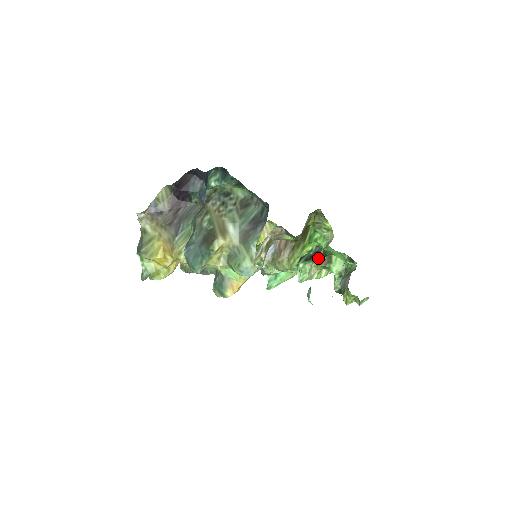
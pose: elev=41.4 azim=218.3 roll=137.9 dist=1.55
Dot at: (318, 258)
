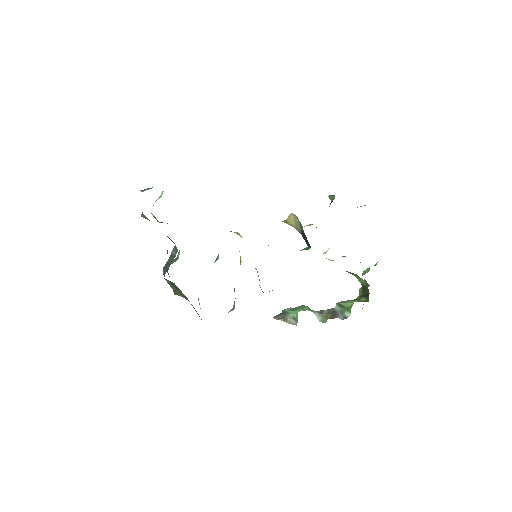
Dot at: (285, 318)
